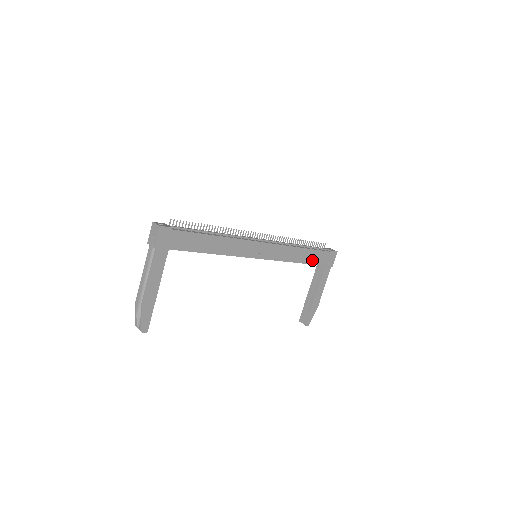
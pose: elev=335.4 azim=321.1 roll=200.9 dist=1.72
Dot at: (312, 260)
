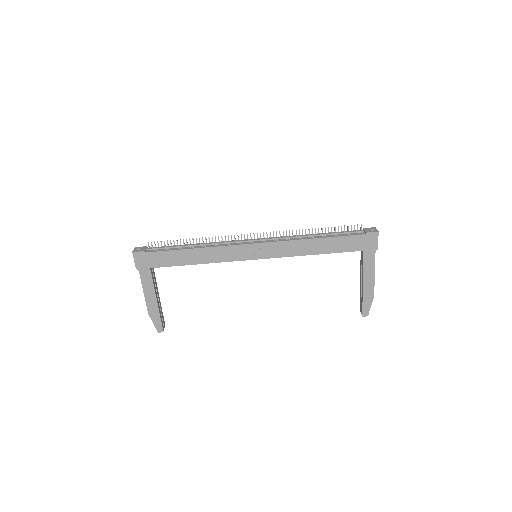
Dot at: (337, 248)
